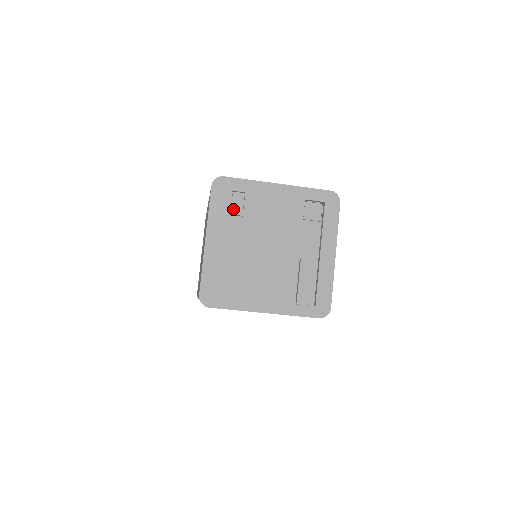
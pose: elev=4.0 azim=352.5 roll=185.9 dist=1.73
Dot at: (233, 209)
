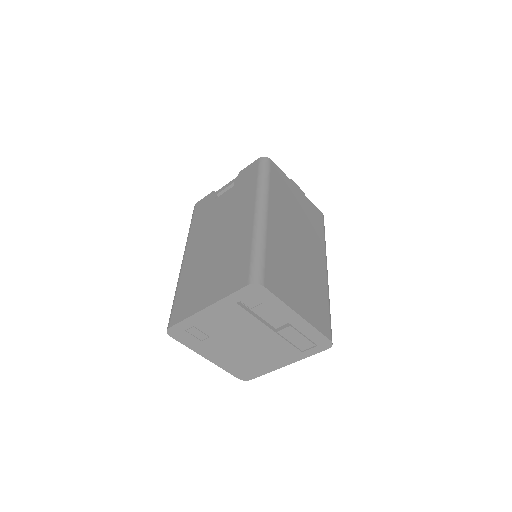
Dot at: (199, 338)
